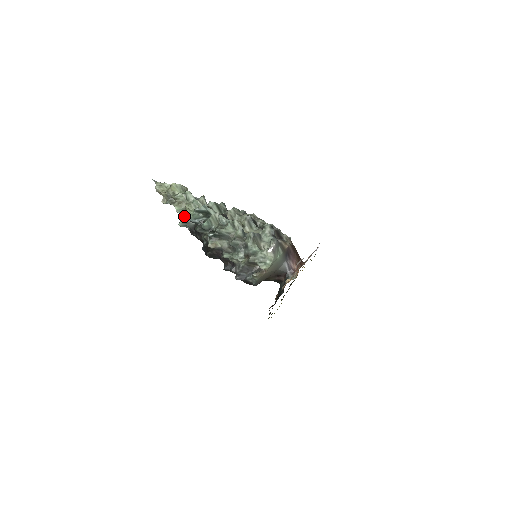
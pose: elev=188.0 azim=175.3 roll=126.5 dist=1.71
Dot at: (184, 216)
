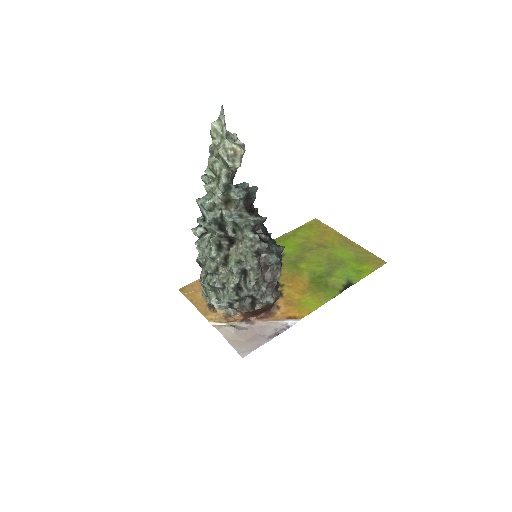
Dot at: (210, 180)
